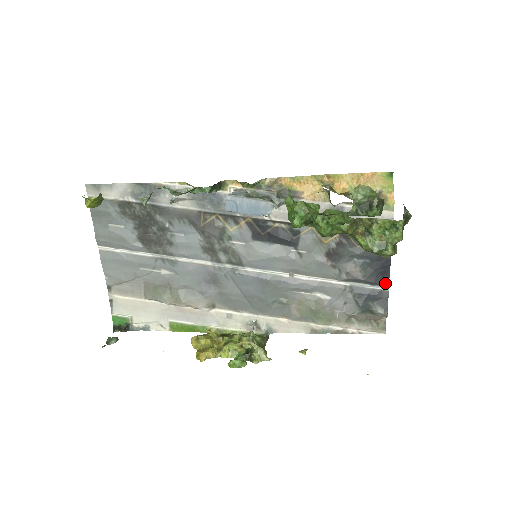
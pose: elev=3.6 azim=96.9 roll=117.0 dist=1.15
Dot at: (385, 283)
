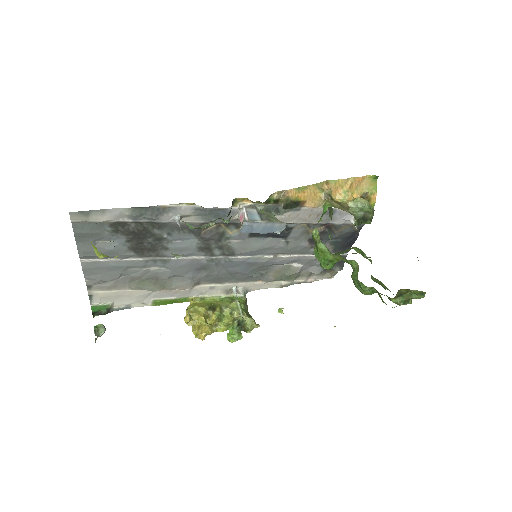
Dot at: occluded
